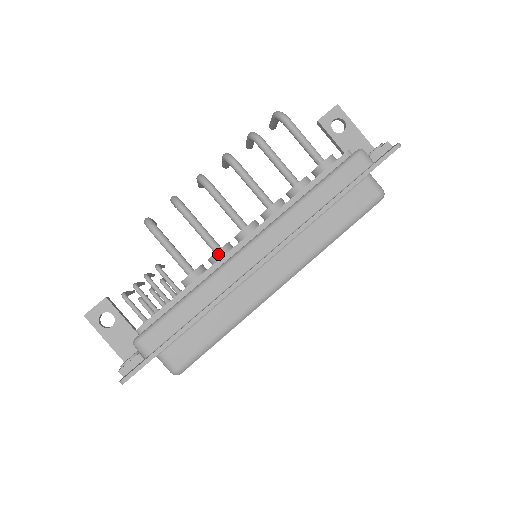
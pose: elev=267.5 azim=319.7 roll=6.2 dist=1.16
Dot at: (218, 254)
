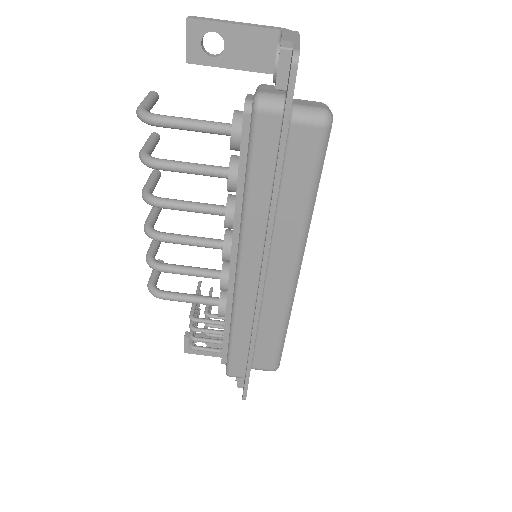
Dot at: (223, 288)
